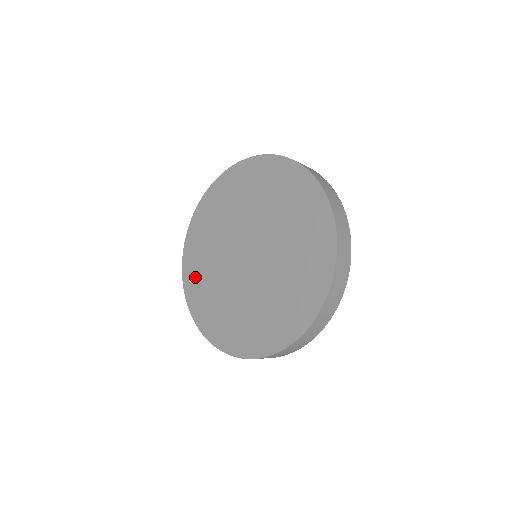
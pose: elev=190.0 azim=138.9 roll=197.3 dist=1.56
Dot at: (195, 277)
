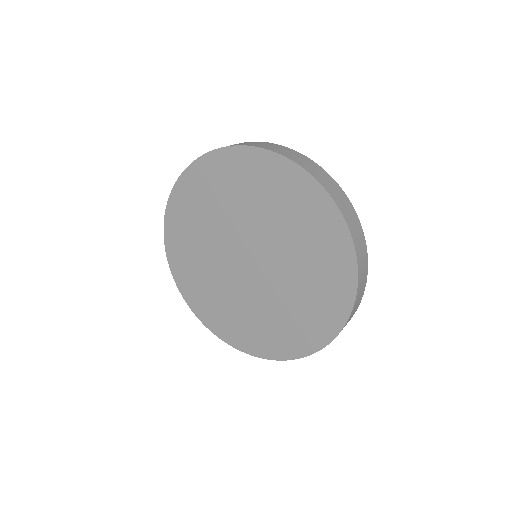
Dot at: (180, 244)
